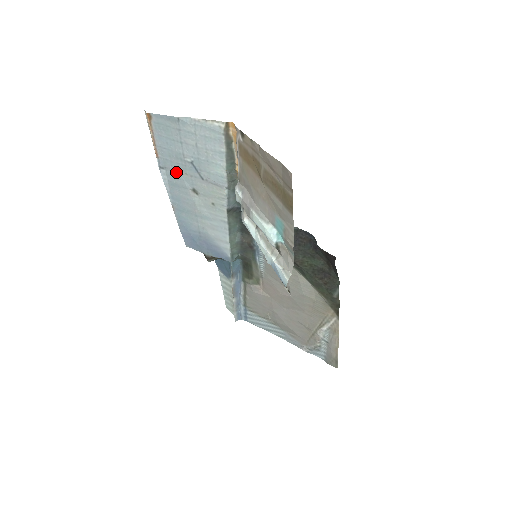
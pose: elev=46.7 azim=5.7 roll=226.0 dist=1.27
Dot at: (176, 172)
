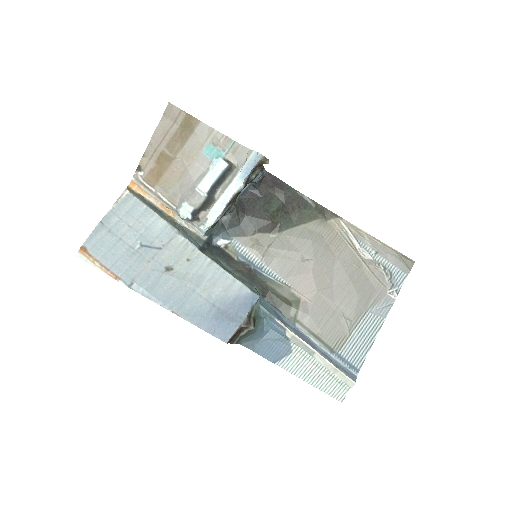
Dot at: (142, 272)
